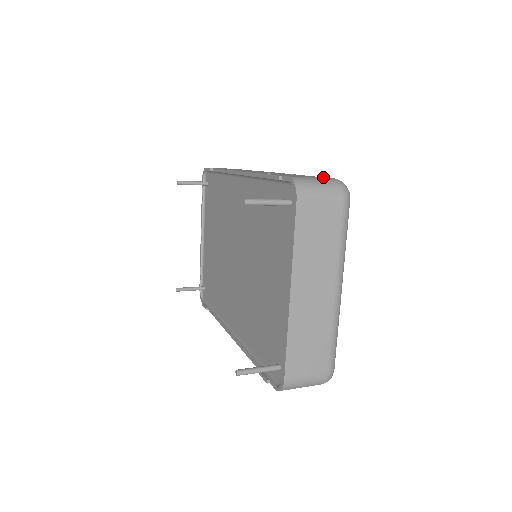
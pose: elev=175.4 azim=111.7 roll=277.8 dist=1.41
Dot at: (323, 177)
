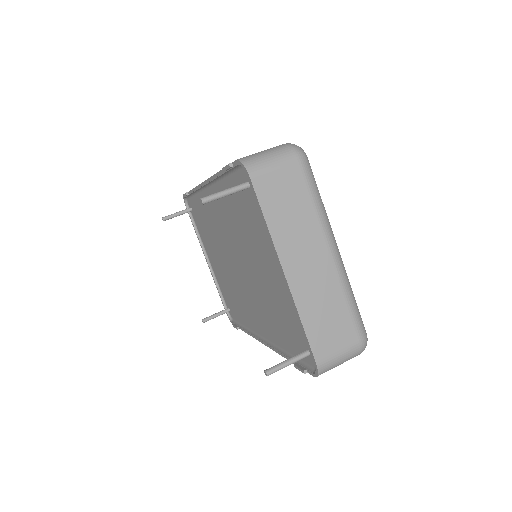
Dot at: occluded
